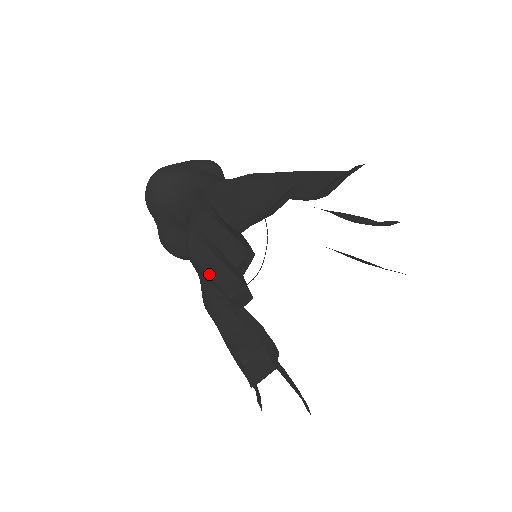
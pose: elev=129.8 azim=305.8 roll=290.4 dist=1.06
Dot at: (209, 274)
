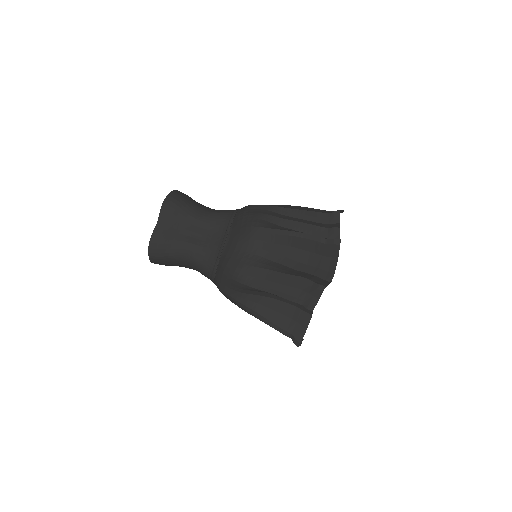
Dot at: (299, 232)
